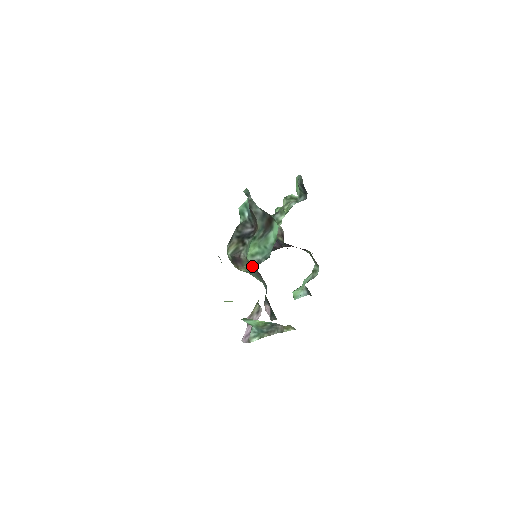
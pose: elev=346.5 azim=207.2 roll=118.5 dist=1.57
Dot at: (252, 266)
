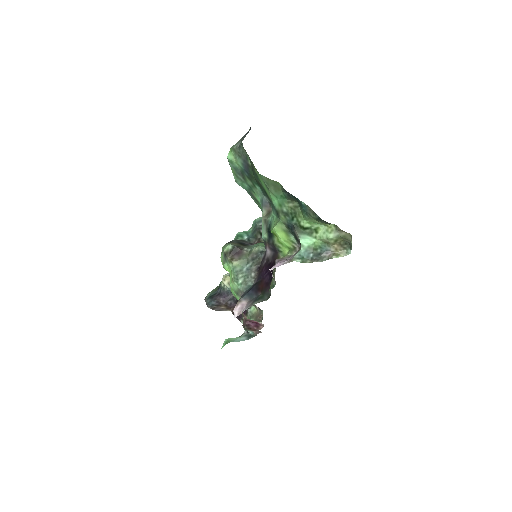
Dot at: (254, 258)
